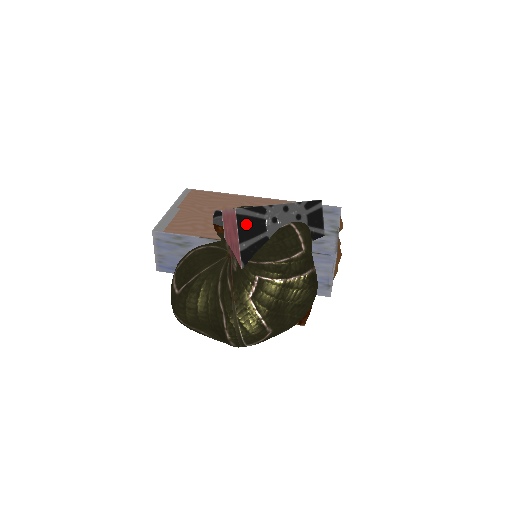
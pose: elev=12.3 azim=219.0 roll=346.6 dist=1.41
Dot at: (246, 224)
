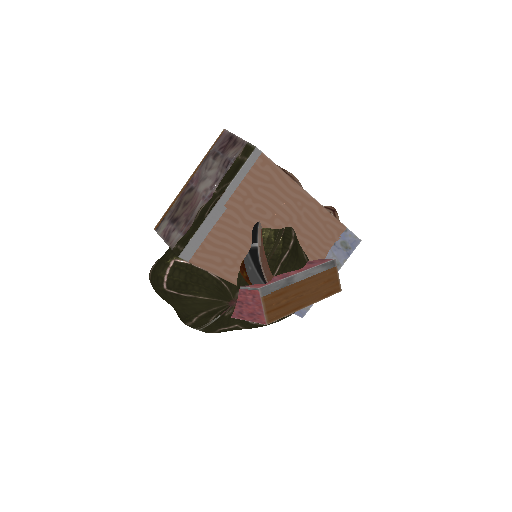
Dot at: occluded
